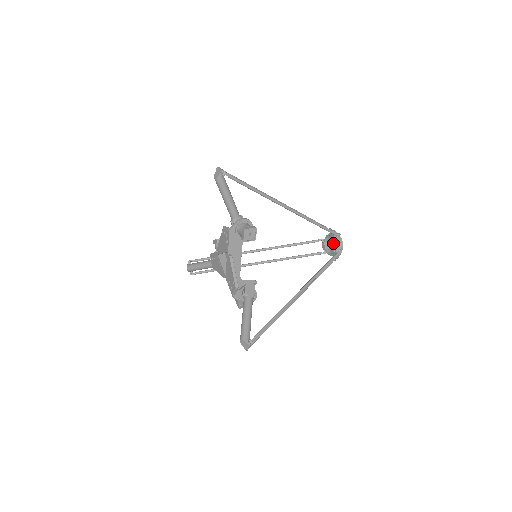
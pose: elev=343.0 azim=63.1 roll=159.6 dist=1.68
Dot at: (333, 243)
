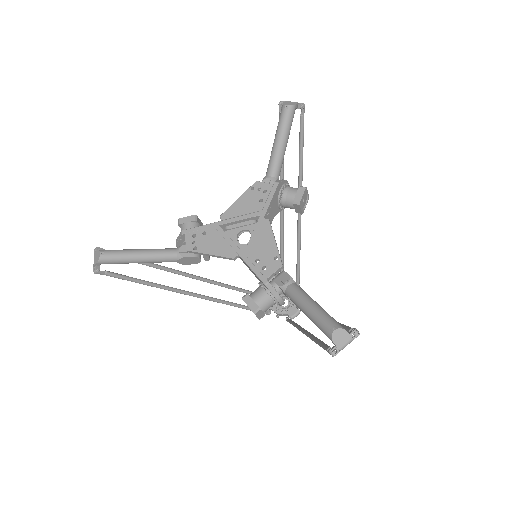
Dot at: occluded
